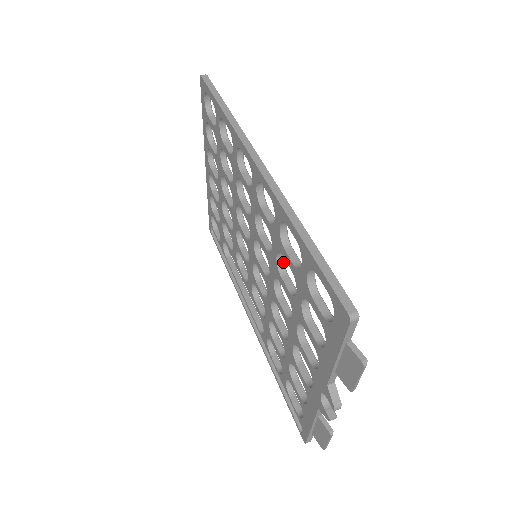
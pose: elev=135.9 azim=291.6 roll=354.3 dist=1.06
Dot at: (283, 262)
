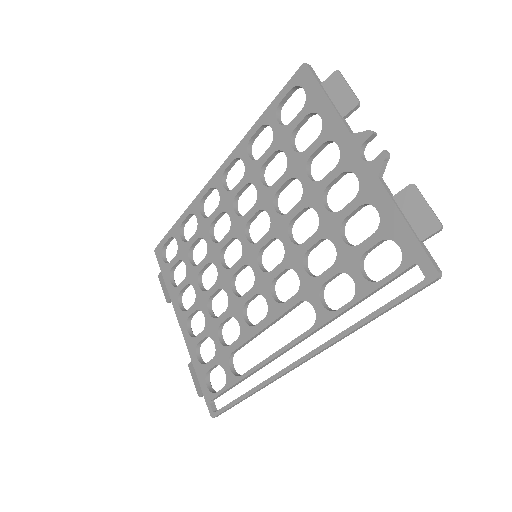
Dot at: (269, 187)
